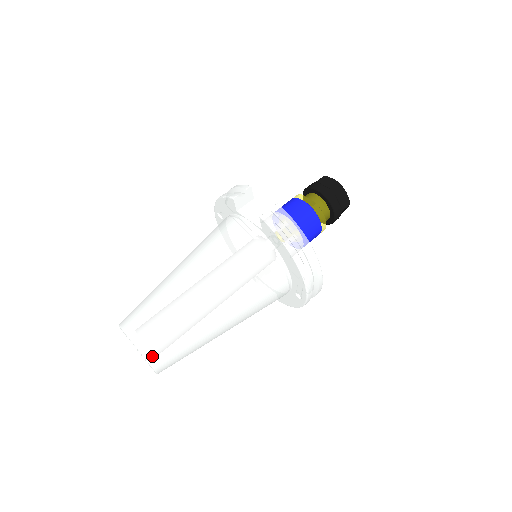
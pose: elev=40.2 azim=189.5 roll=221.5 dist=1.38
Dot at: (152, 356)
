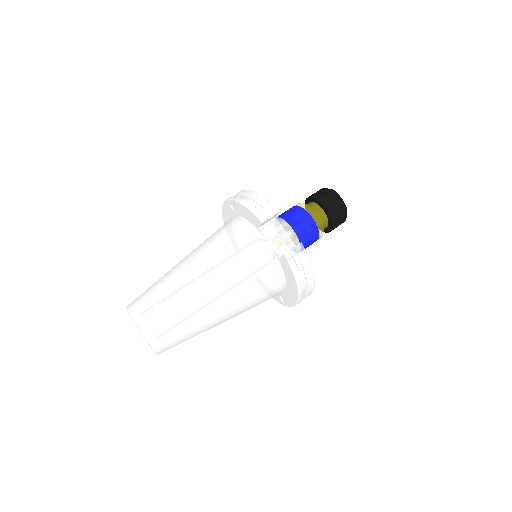
Dot at: (160, 349)
